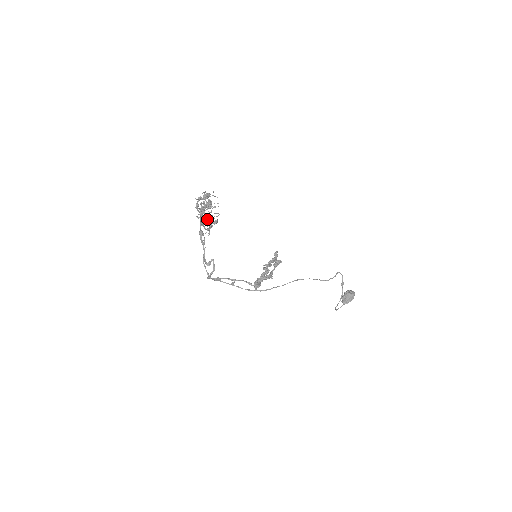
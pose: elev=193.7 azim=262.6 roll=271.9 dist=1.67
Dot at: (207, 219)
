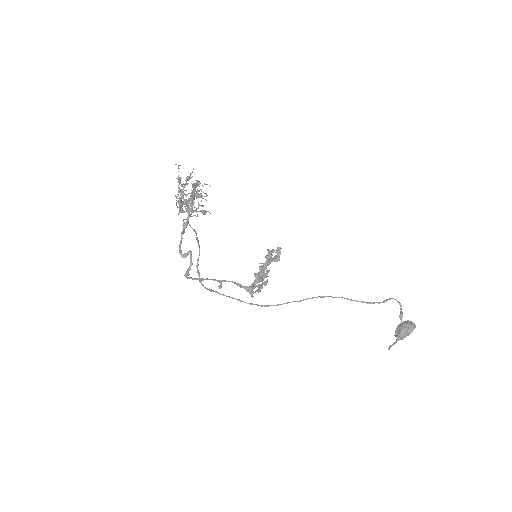
Dot at: occluded
